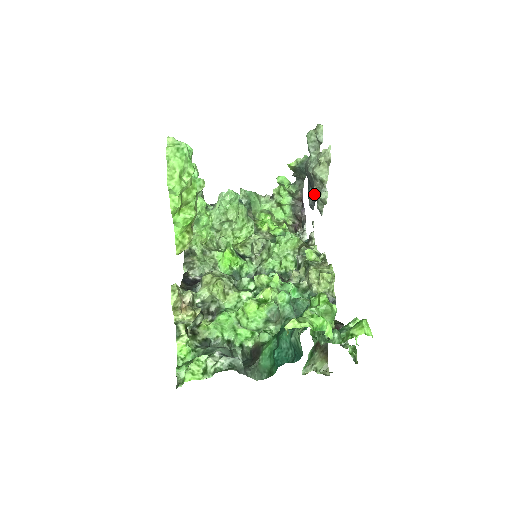
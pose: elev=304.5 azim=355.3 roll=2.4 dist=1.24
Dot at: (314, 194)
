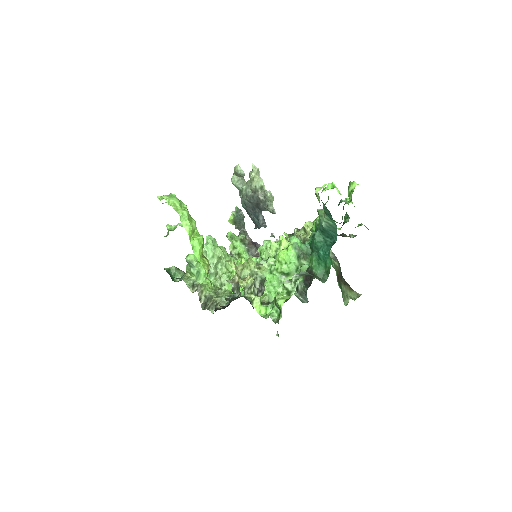
Dot at: (260, 214)
